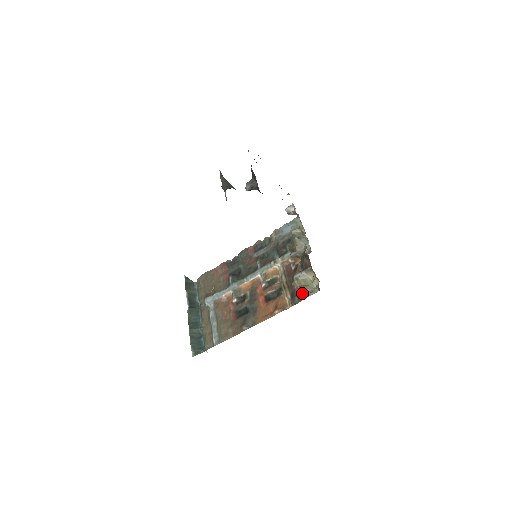
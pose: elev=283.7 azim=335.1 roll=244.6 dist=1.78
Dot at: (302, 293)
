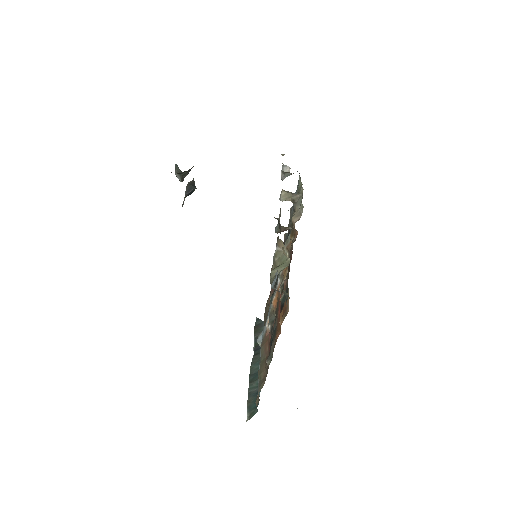
Dot at: (271, 279)
